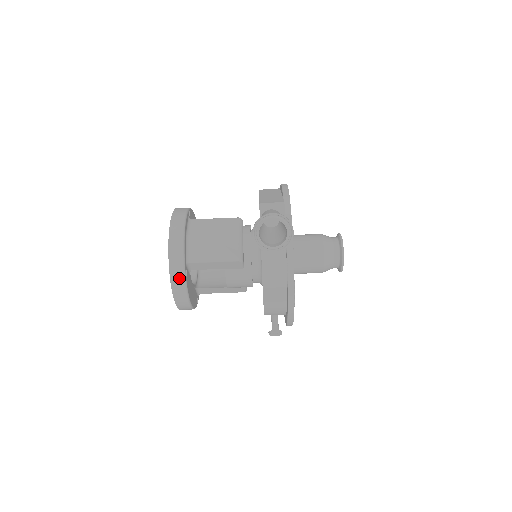
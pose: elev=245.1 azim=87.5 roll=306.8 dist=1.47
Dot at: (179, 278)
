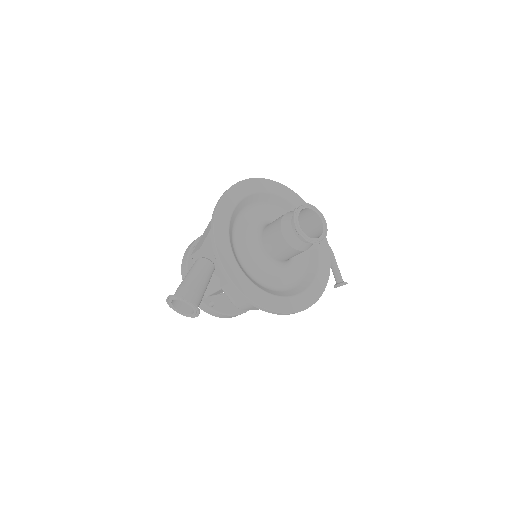
Dot at: (209, 310)
